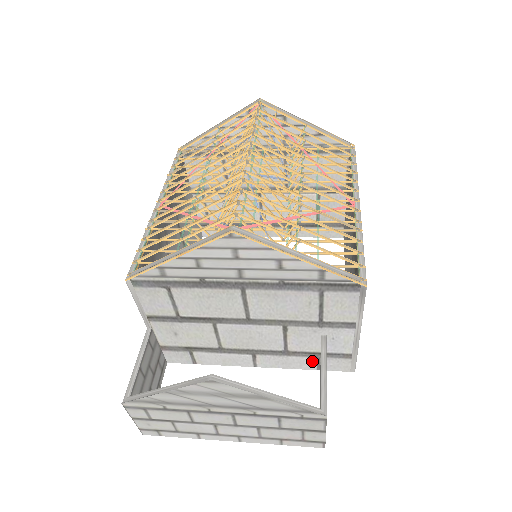
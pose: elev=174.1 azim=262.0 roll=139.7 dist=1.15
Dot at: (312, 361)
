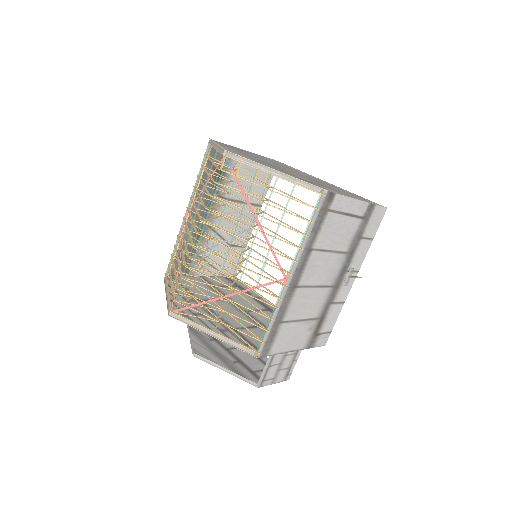
Dot at: occluded
